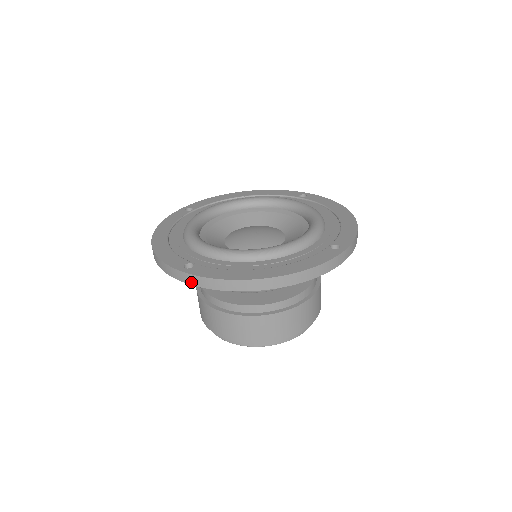
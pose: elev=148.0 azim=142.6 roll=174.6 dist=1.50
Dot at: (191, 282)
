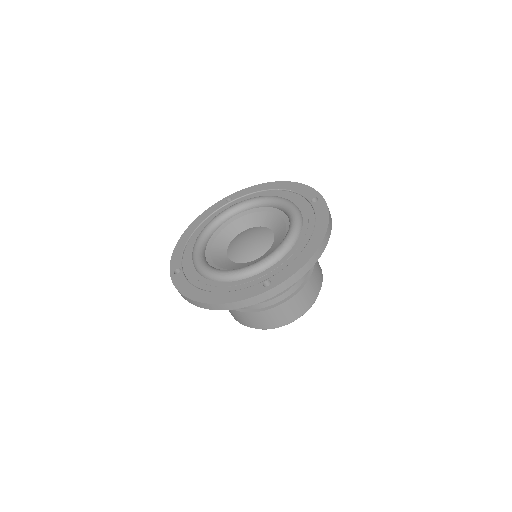
Dot at: (282, 289)
